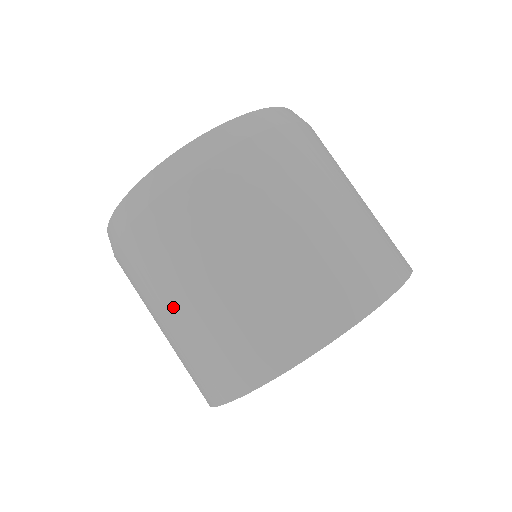
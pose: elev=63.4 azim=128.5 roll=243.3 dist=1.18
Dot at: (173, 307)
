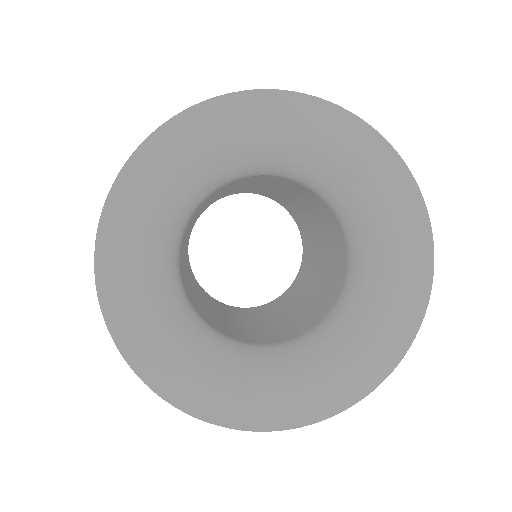
Dot at: occluded
